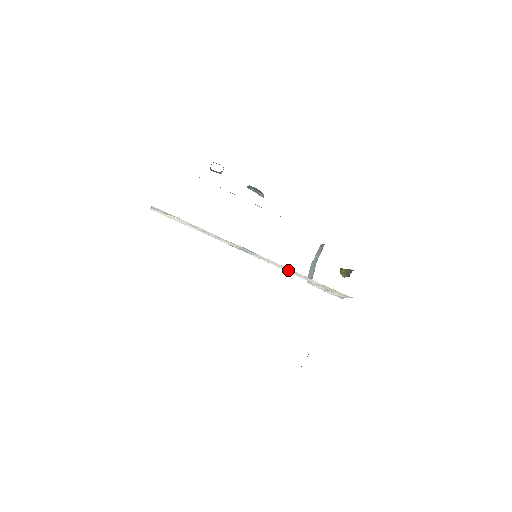
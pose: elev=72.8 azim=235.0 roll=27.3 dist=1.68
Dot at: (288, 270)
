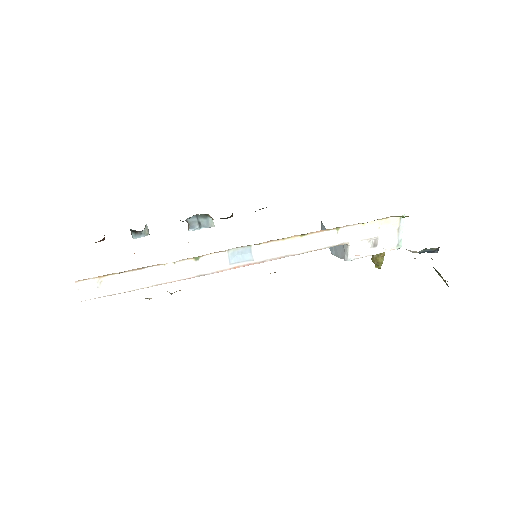
Dot at: (307, 245)
